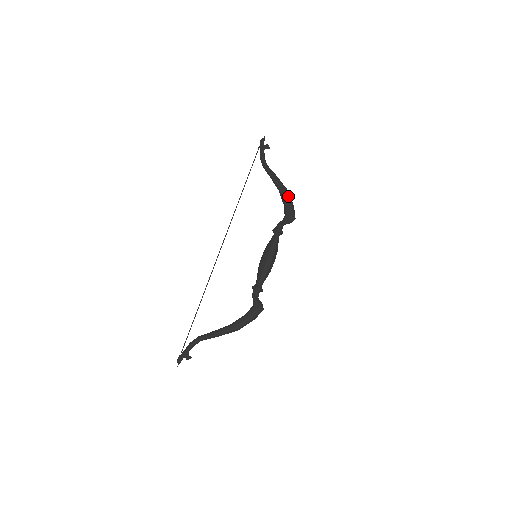
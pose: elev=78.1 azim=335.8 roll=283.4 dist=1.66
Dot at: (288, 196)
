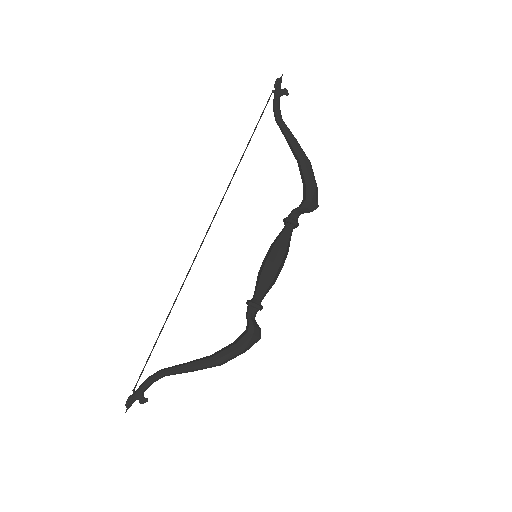
Dot at: (311, 171)
